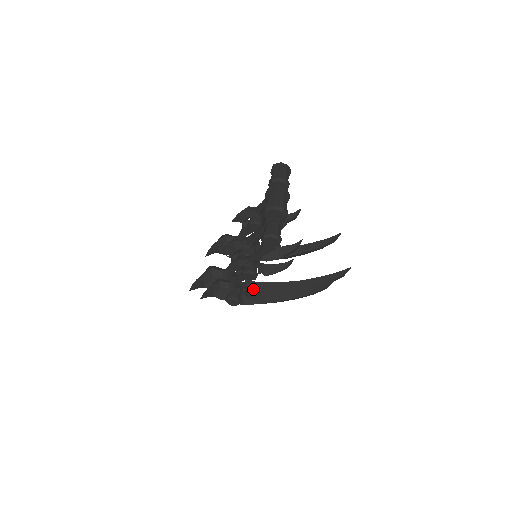
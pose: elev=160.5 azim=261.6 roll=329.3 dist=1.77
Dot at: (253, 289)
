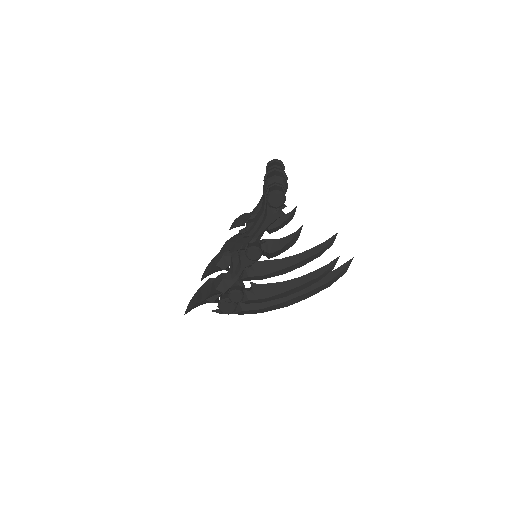
Dot at: occluded
